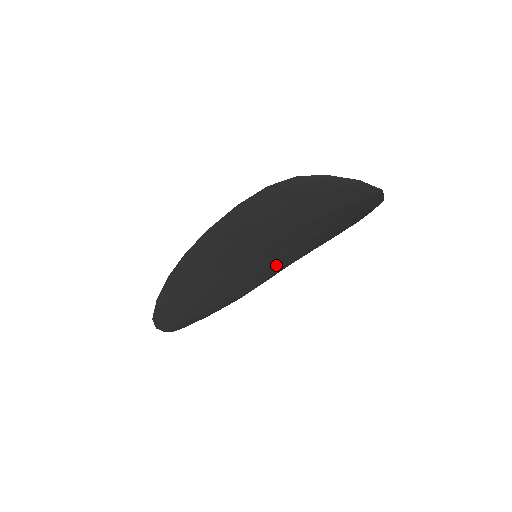
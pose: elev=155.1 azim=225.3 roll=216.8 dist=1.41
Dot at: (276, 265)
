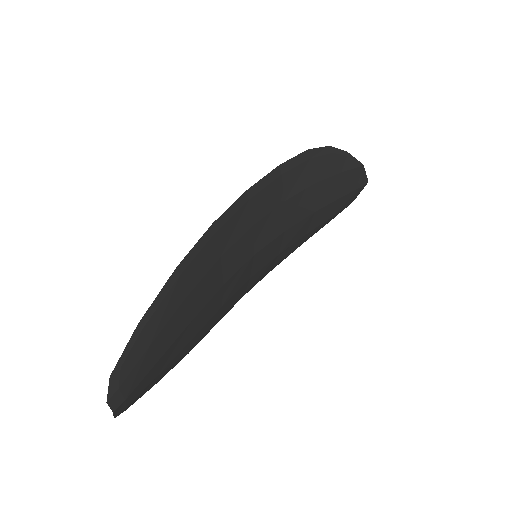
Dot at: (244, 288)
